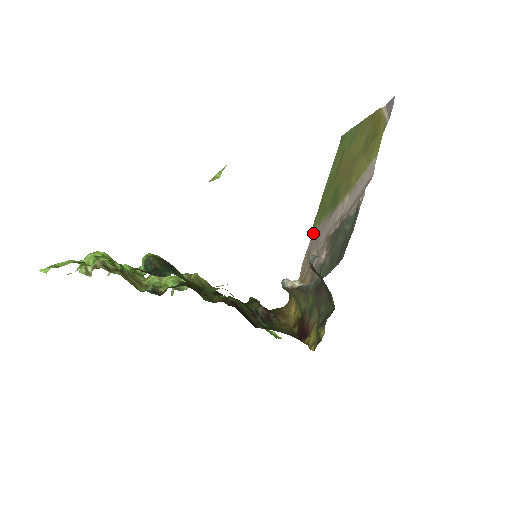
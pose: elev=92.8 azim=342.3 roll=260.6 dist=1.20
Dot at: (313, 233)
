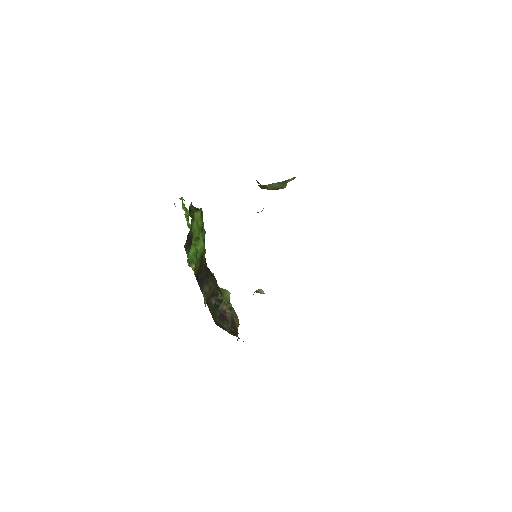
Dot at: occluded
